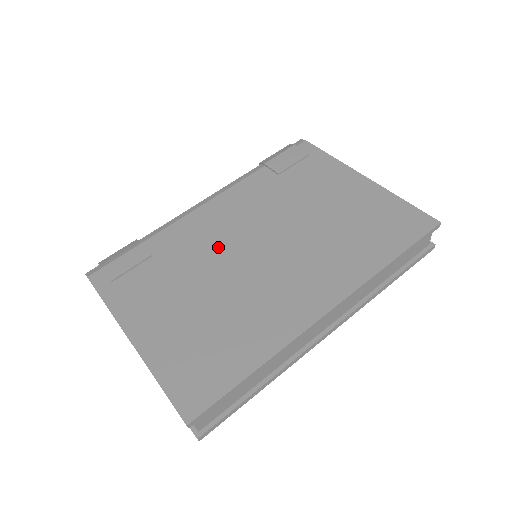
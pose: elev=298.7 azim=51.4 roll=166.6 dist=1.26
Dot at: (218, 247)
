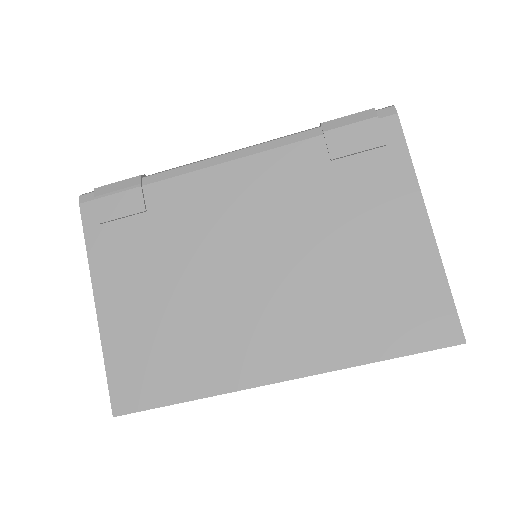
Dot at: (215, 237)
